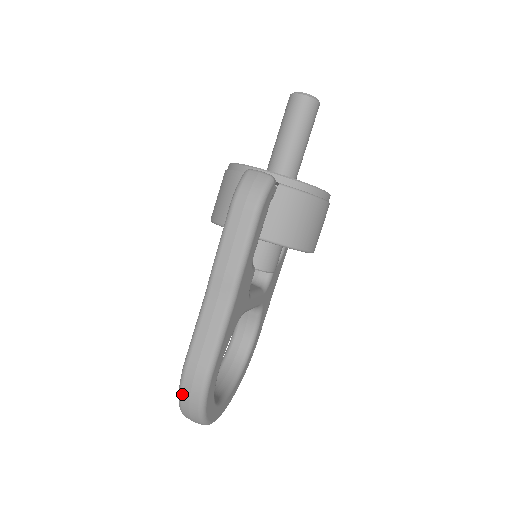
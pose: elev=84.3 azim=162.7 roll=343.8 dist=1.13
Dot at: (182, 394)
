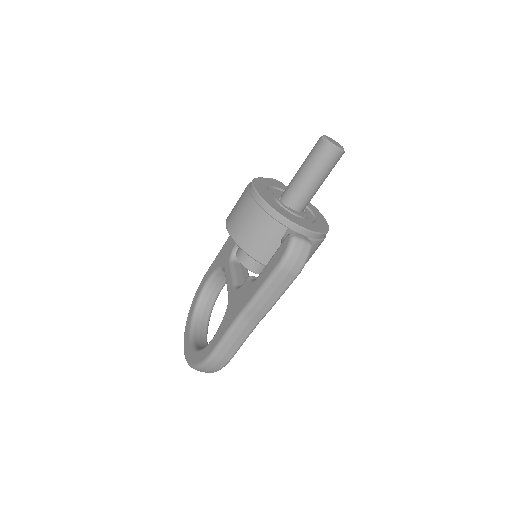
Dot at: (204, 368)
